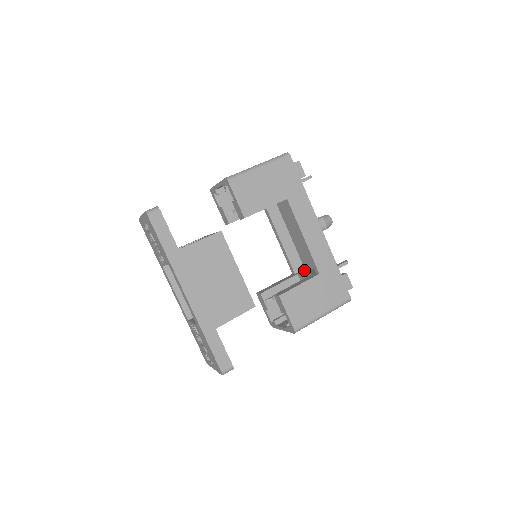
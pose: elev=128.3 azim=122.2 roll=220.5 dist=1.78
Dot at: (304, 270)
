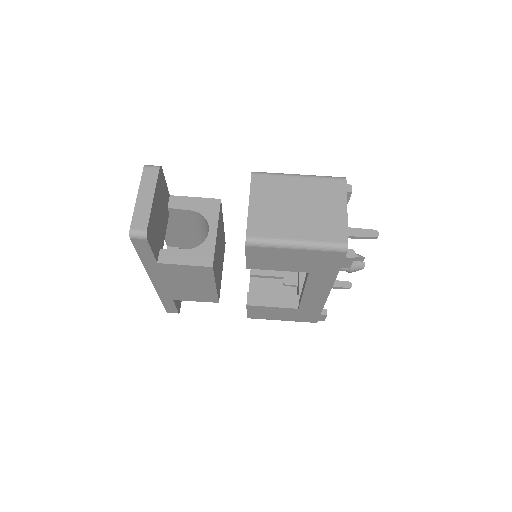
Dot at: occluded
